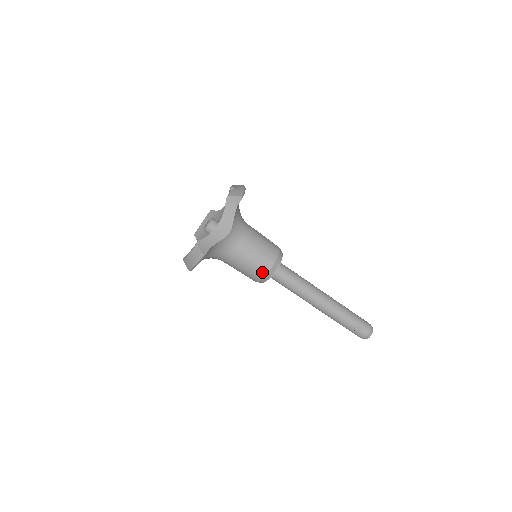
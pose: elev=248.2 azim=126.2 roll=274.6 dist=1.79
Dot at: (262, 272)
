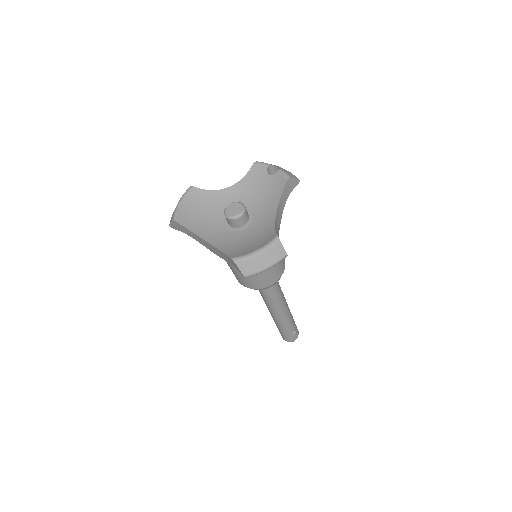
Dot at: (277, 277)
